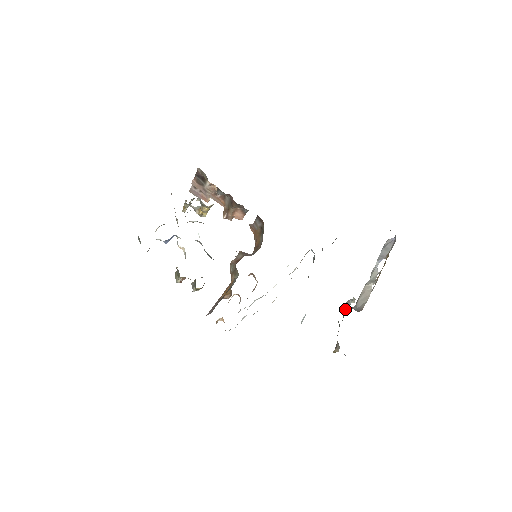
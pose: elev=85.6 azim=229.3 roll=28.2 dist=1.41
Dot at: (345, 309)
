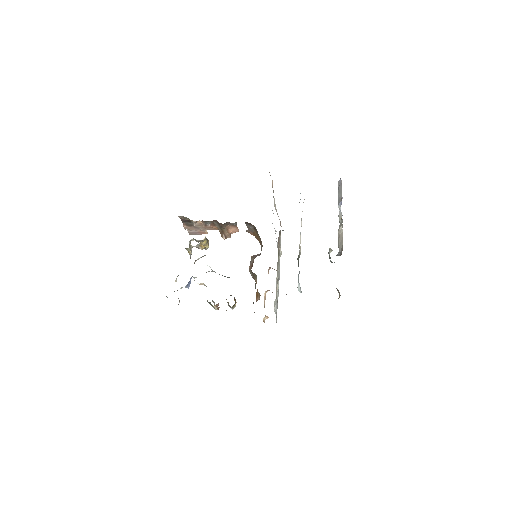
Dot at: occluded
